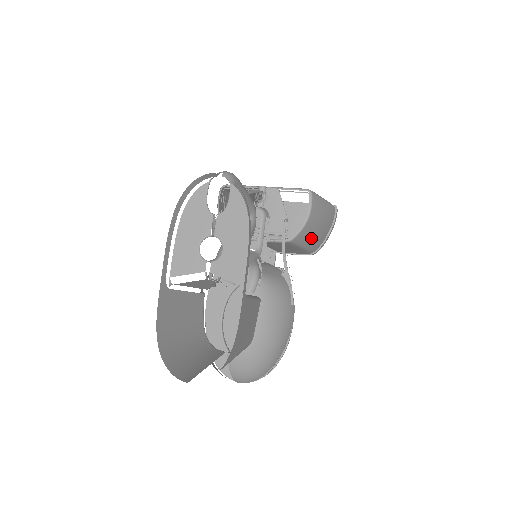
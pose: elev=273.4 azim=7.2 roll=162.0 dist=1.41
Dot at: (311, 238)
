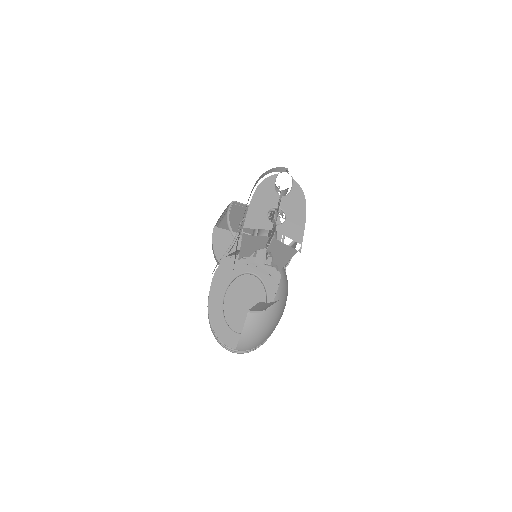
Dot at: occluded
